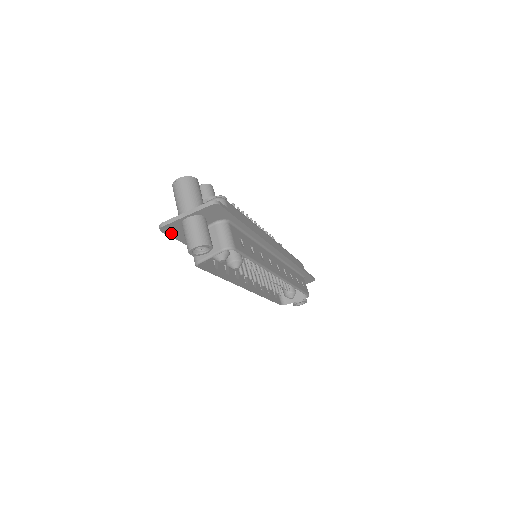
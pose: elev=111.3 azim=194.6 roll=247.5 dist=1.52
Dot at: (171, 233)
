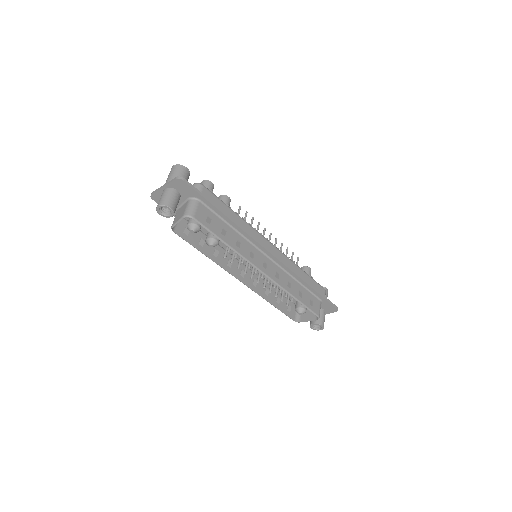
Dot at: occluded
